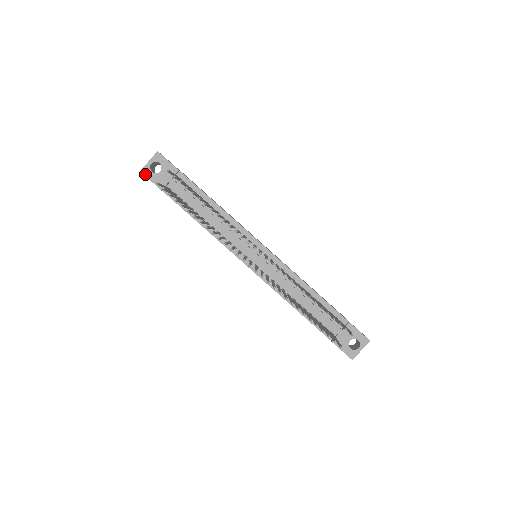
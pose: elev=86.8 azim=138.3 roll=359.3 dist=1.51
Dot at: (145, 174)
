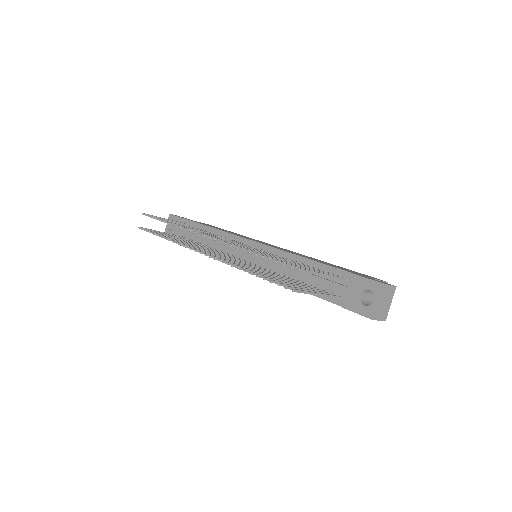
Dot at: occluded
